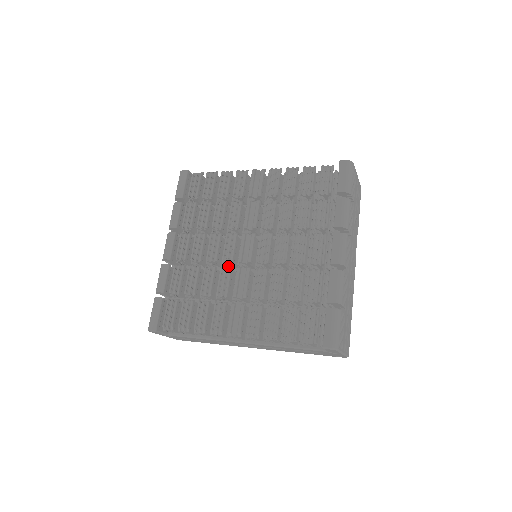
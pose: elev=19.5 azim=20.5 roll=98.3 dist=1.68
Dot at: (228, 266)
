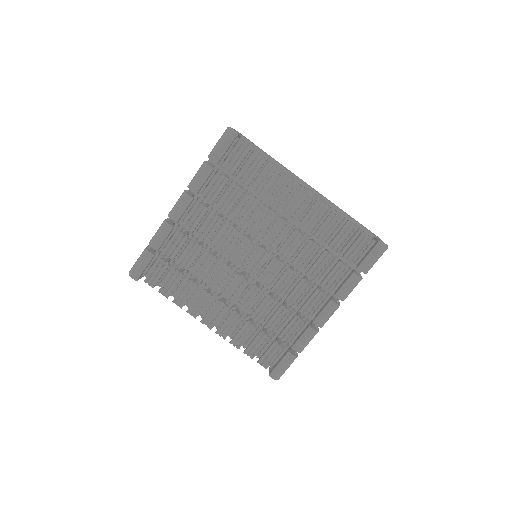
Dot at: (227, 254)
